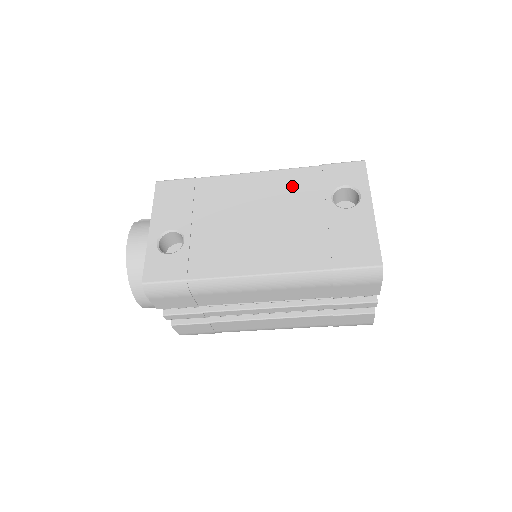
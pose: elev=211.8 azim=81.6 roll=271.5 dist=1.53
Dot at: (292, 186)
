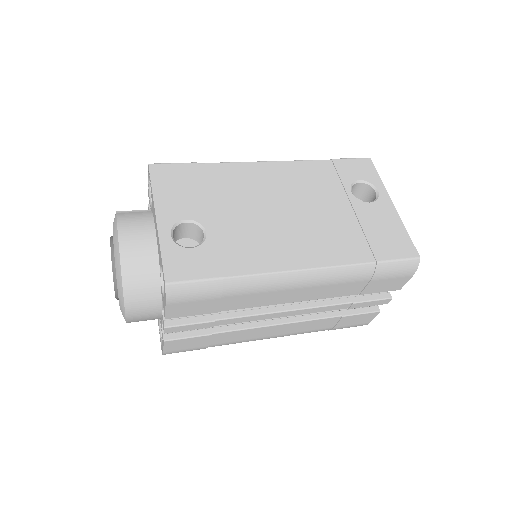
Dot at: (309, 178)
